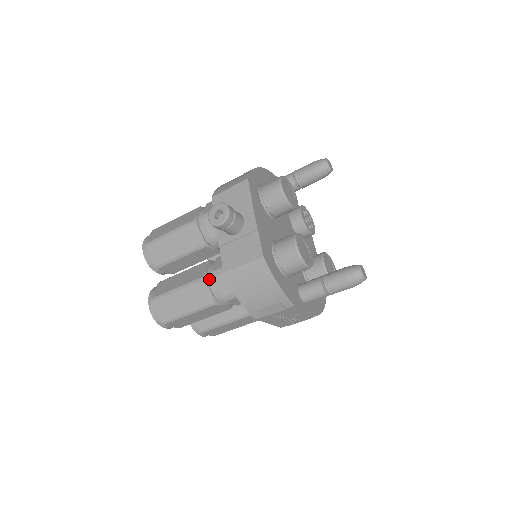
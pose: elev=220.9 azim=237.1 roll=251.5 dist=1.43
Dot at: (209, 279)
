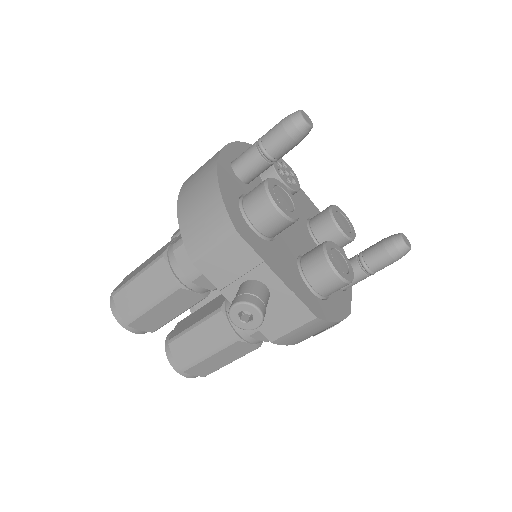
Dot at: (243, 337)
